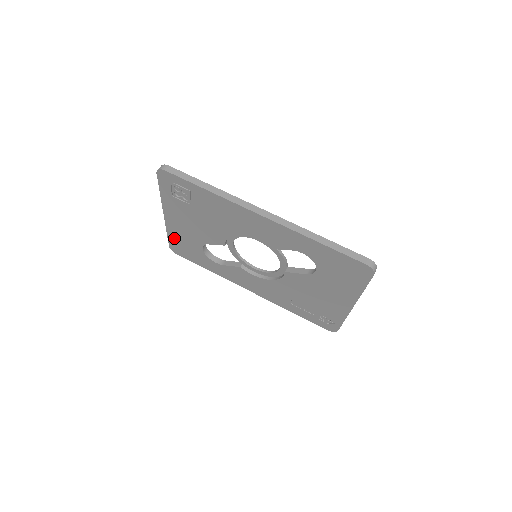
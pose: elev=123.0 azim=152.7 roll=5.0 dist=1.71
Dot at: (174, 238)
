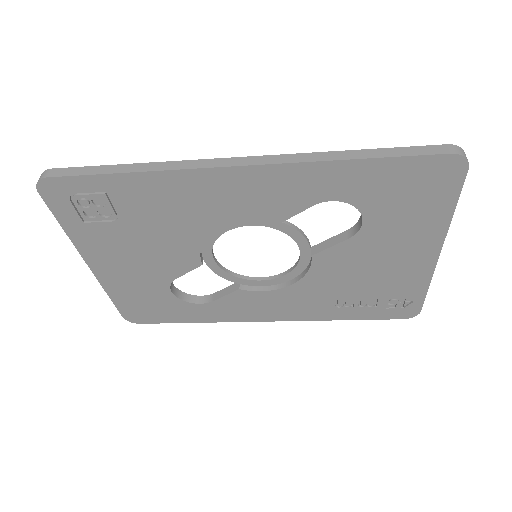
Dot at: (123, 299)
